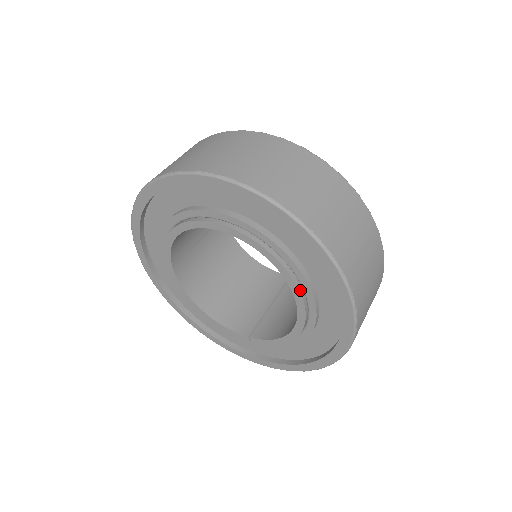
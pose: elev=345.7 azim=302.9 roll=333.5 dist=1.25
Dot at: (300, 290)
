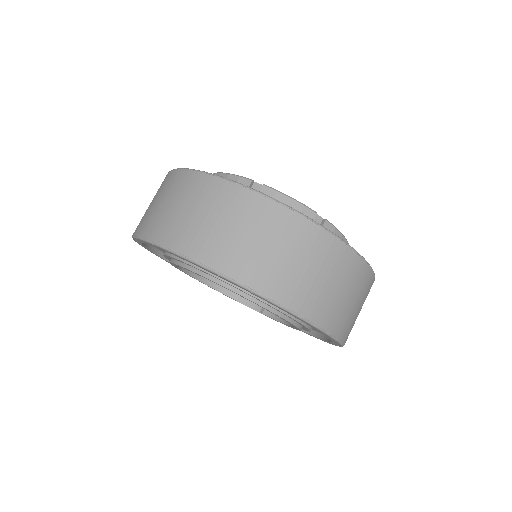
Dot at: (291, 321)
